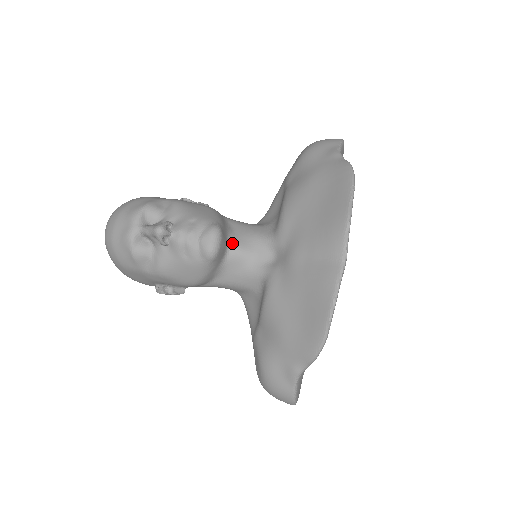
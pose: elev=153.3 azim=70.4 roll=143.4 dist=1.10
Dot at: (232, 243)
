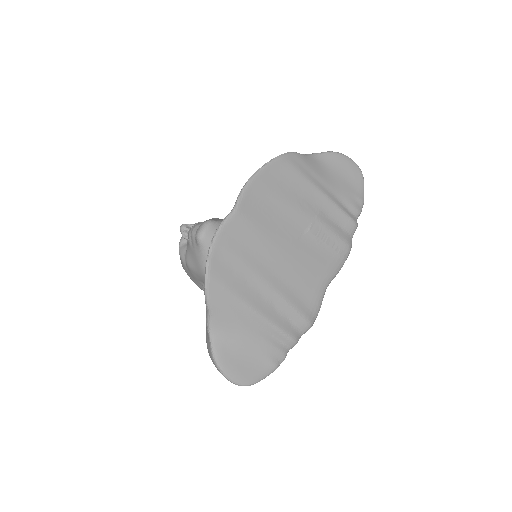
Dot at: occluded
